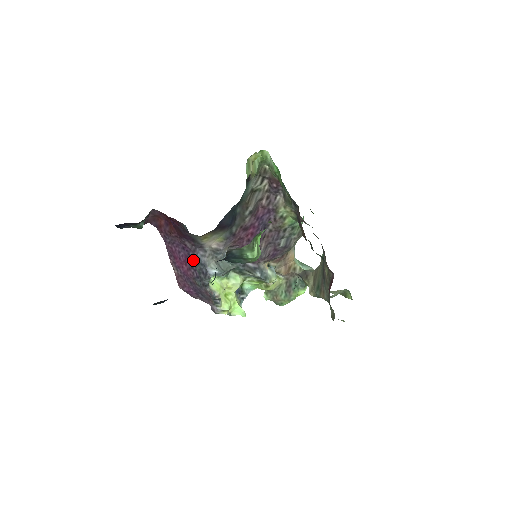
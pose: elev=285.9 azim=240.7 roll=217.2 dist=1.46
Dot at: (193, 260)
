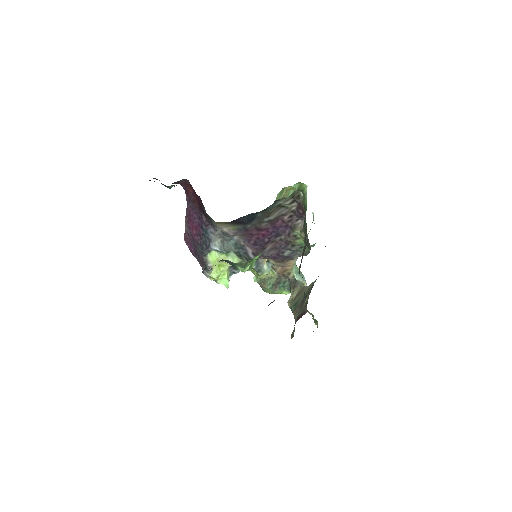
Dot at: (203, 231)
